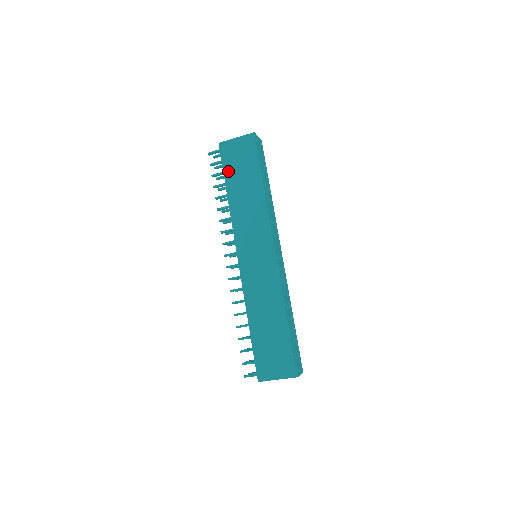
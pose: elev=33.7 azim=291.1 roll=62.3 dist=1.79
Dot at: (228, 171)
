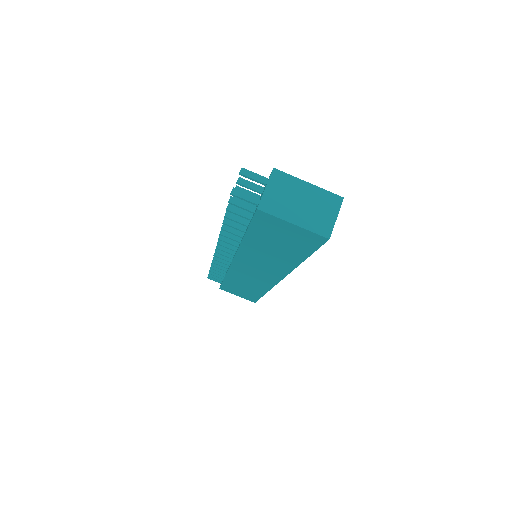
Dot at: occluded
